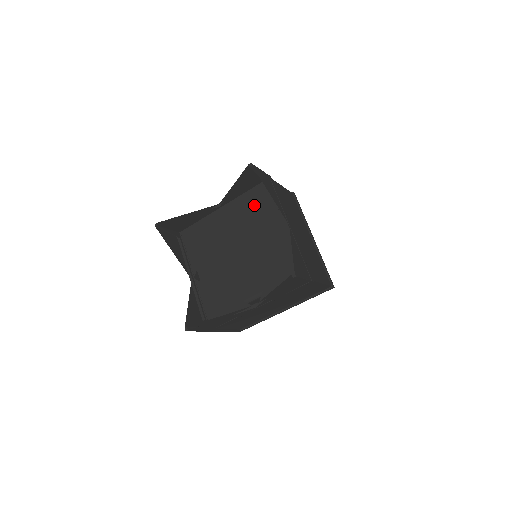
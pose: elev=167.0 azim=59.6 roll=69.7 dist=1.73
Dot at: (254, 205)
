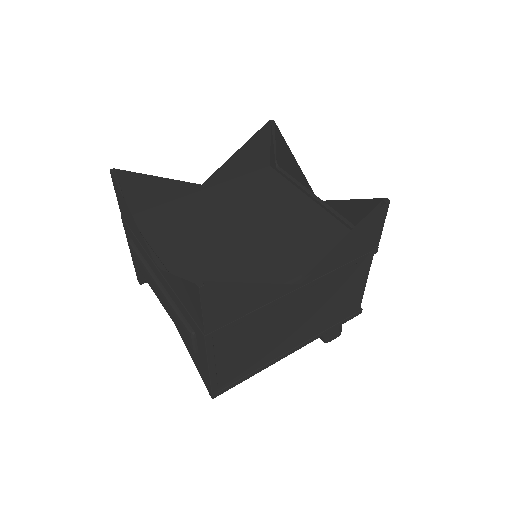
Dot at: (258, 186)
